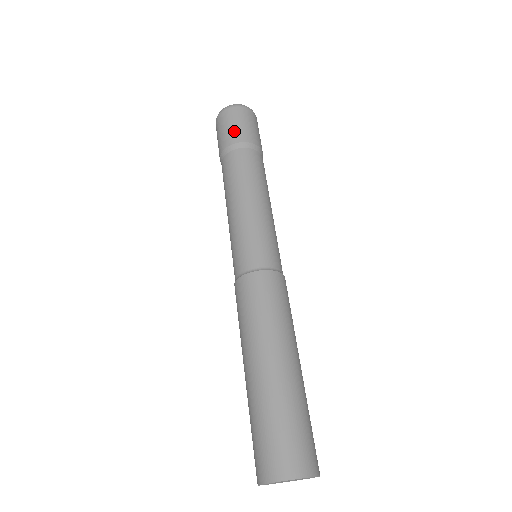
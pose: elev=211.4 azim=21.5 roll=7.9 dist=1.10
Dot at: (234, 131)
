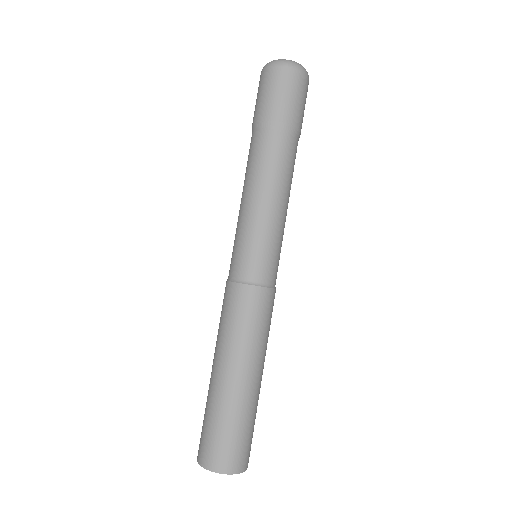
Dot at: (267, 103)
